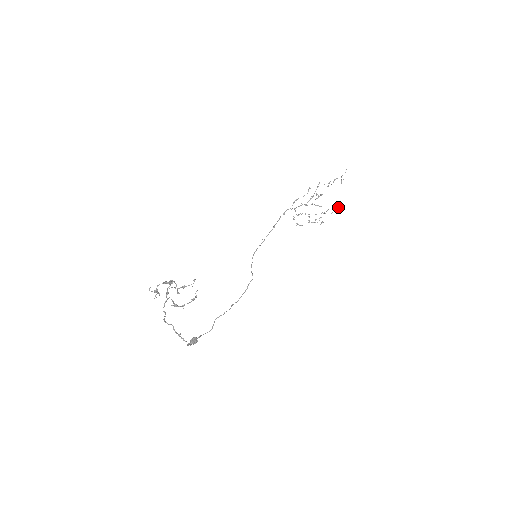
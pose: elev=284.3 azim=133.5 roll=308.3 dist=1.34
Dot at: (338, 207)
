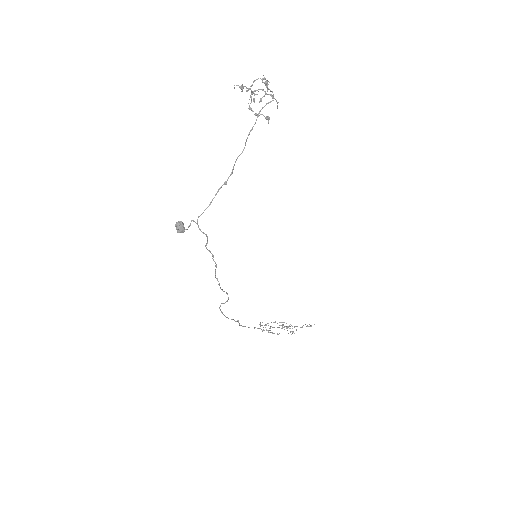
Dot at: (311, 325)
